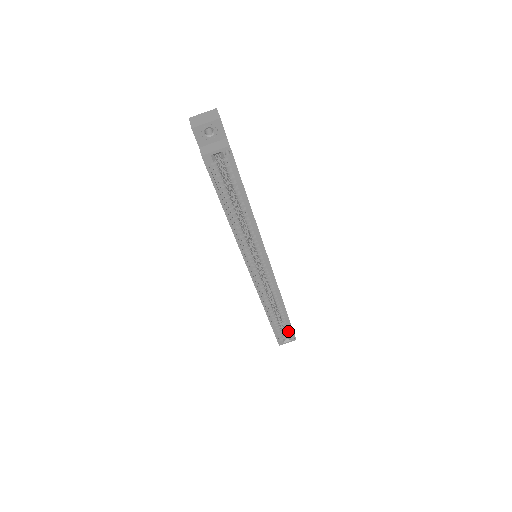
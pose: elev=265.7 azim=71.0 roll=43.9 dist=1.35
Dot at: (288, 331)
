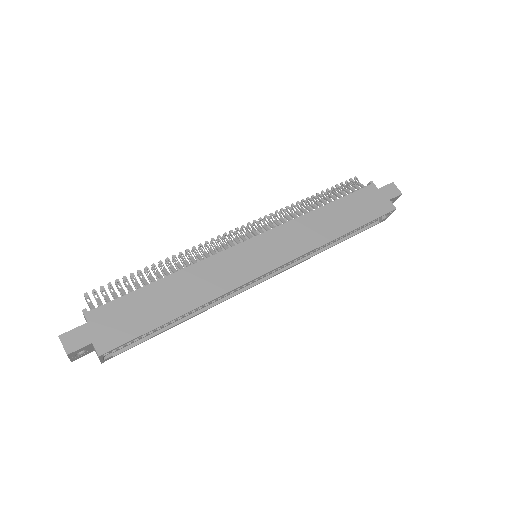
Dot at: occluded
